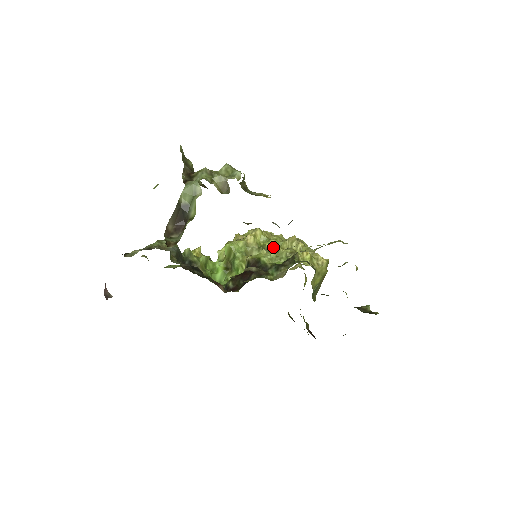
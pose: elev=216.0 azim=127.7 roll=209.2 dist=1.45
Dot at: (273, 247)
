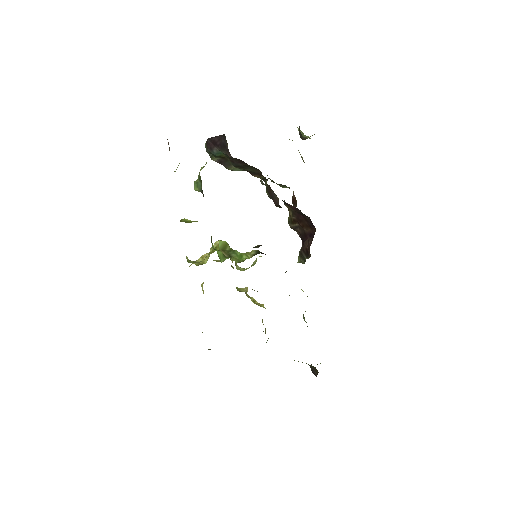
Dot at: occluded
